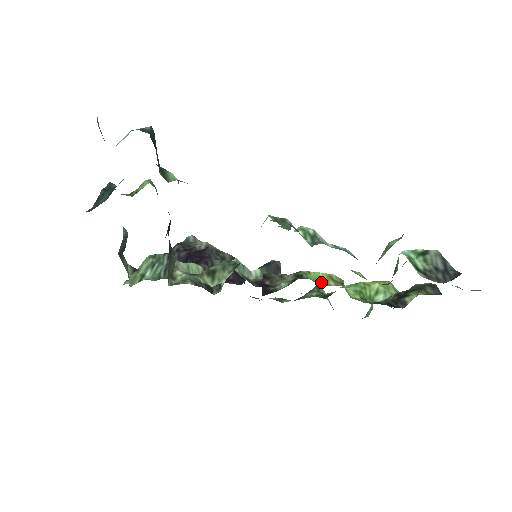
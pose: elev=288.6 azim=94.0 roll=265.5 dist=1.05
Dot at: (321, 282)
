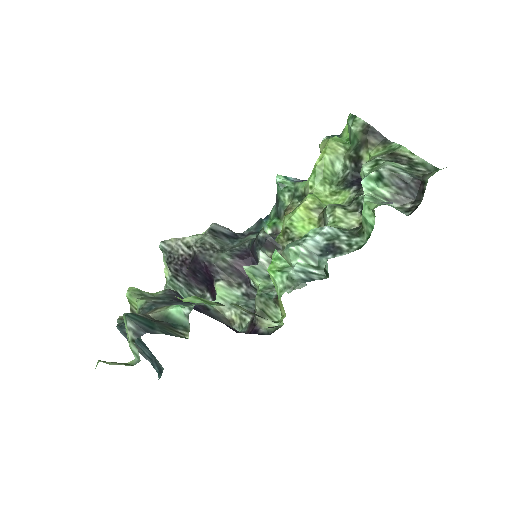
Dot at: (310, 224)
